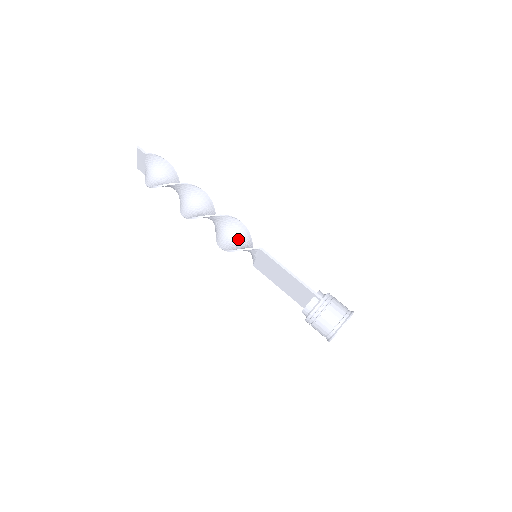
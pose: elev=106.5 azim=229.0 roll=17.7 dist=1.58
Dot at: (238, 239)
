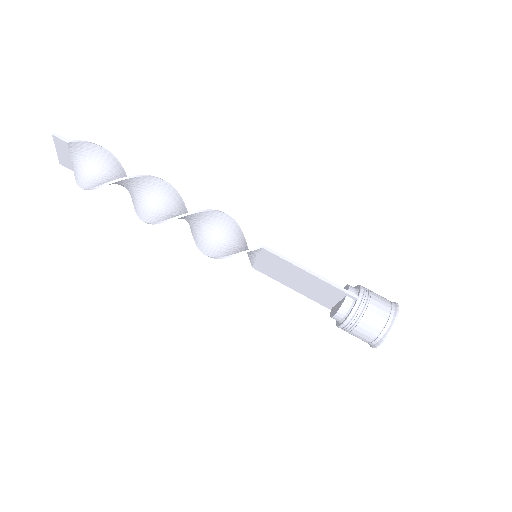
Dot at: (227, 238)
